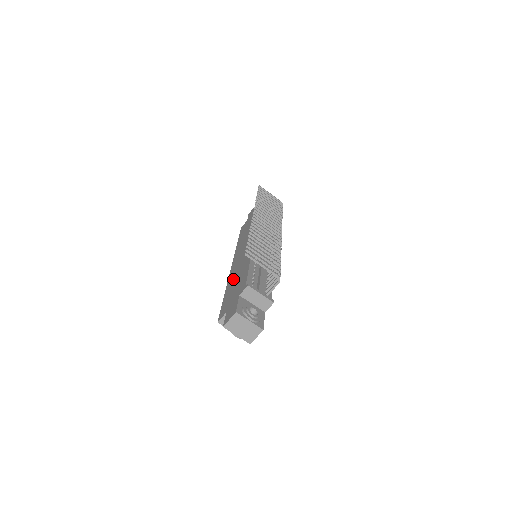
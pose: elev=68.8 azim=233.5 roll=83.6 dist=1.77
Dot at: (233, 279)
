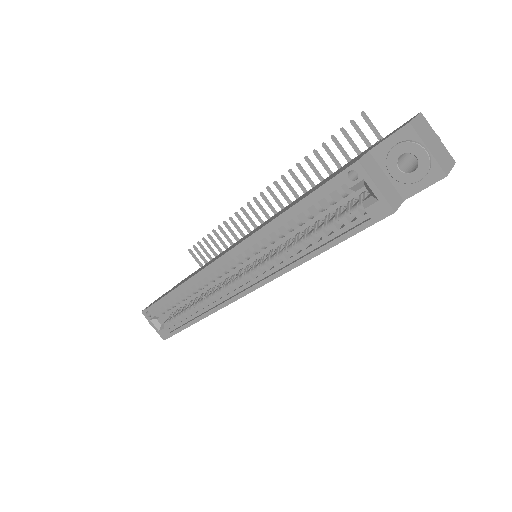
Dot at: occluded
